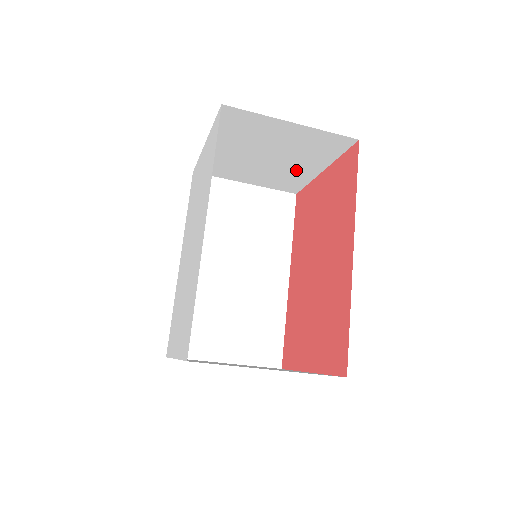
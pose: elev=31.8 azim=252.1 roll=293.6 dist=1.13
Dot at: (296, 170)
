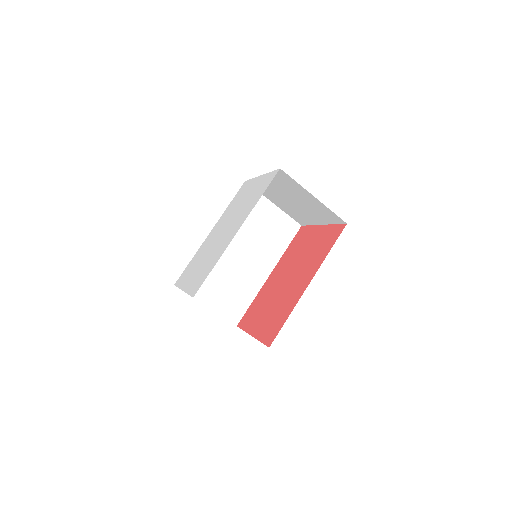
Dot at: (307, 215)
